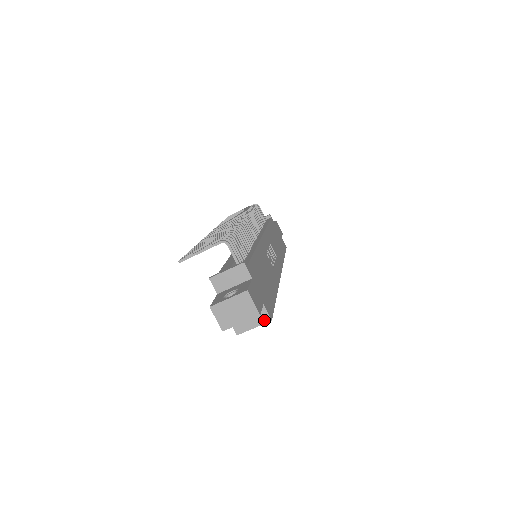
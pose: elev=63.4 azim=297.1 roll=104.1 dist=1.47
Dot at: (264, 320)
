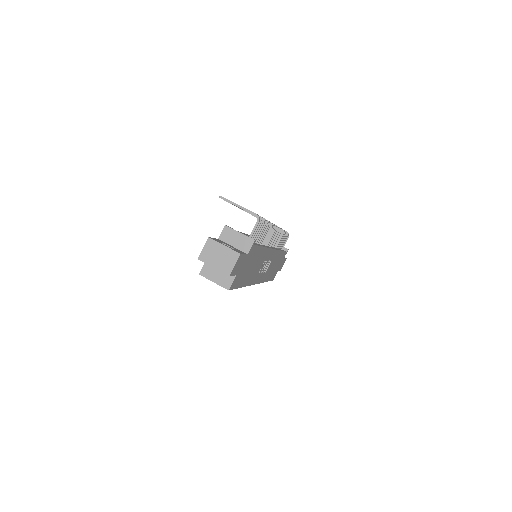
Dot at: (225, 285)
